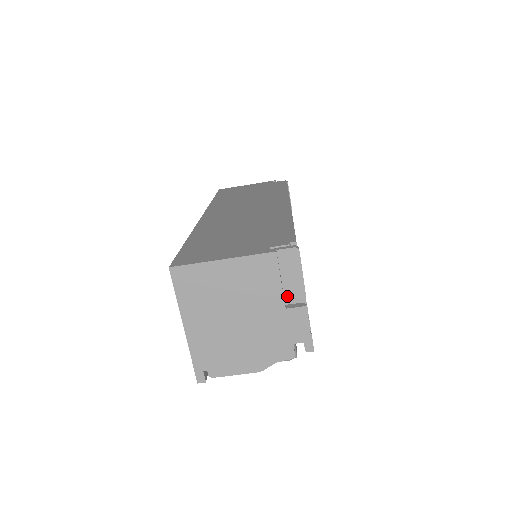
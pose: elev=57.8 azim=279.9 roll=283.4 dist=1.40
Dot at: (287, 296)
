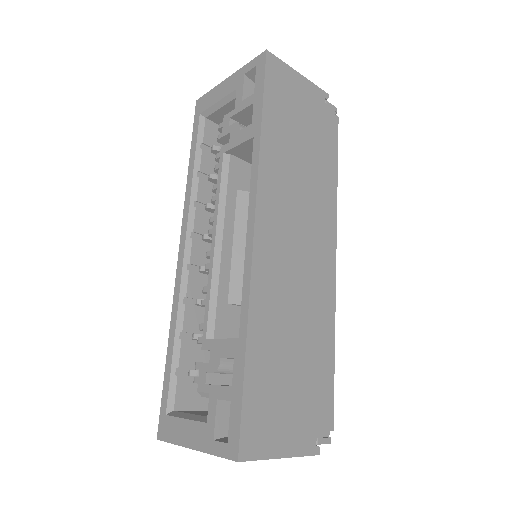
Dot at: occluded
